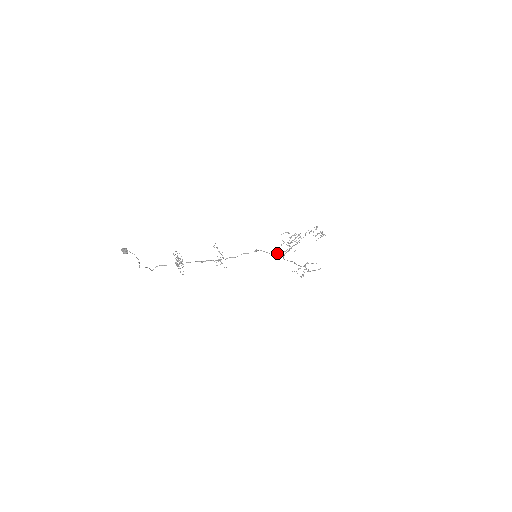
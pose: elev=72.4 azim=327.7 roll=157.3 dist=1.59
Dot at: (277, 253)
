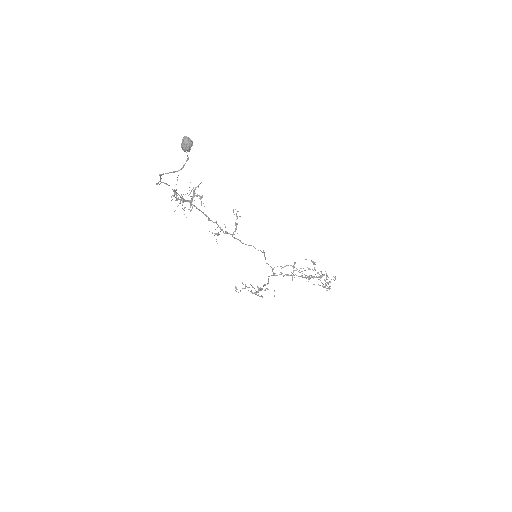
Dot at: (273, 268)
